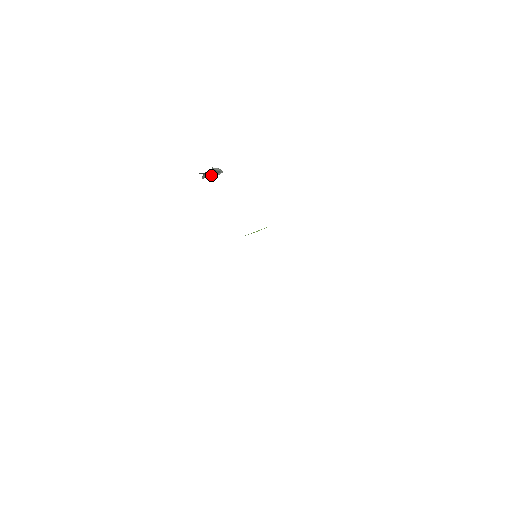
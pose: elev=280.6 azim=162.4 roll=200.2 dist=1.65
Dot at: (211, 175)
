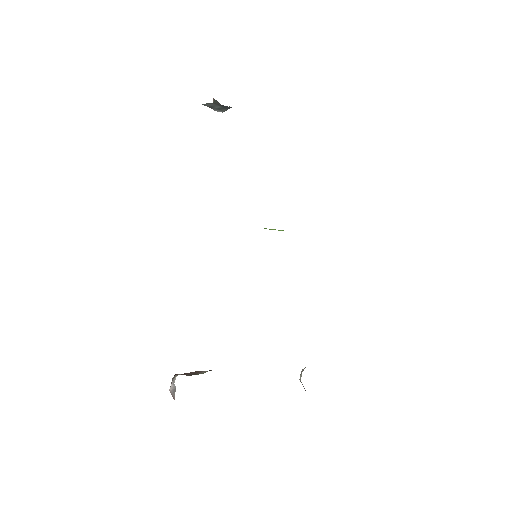
Dot at: (212, 106)
